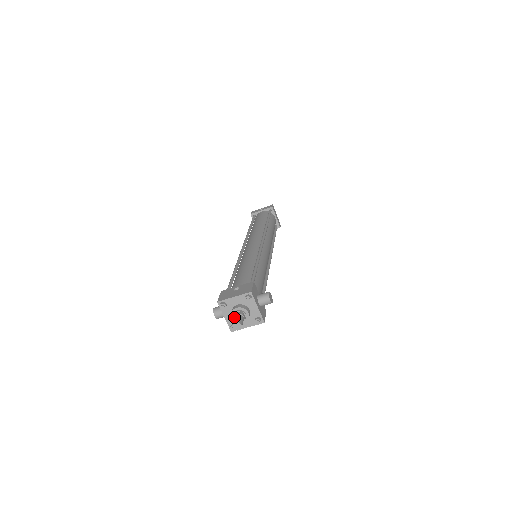
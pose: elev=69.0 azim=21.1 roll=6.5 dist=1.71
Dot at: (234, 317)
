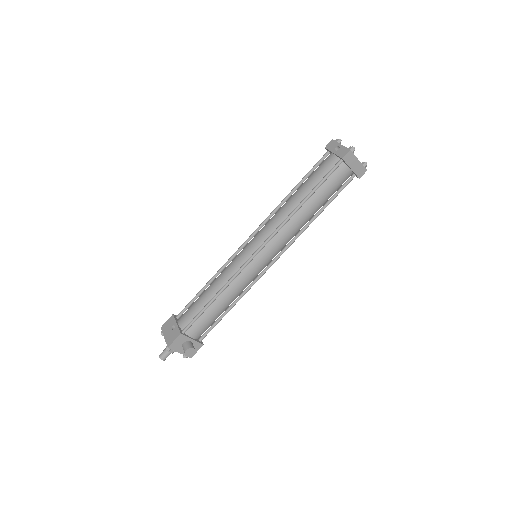
Dot at: occluded
